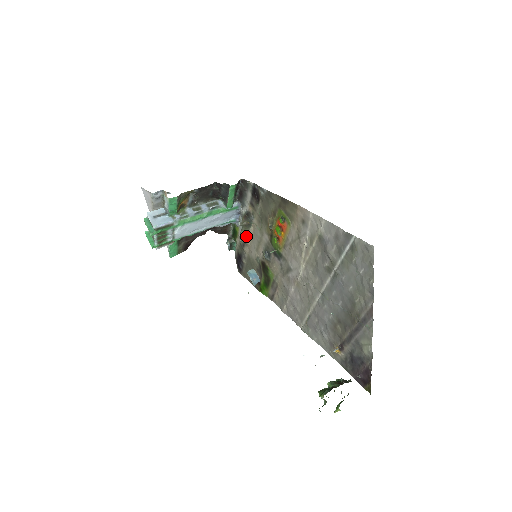
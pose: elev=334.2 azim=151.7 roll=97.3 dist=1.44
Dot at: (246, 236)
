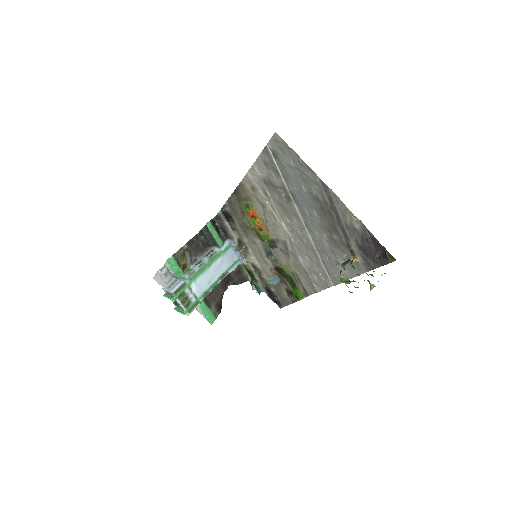
Dot at: (252, 261)
